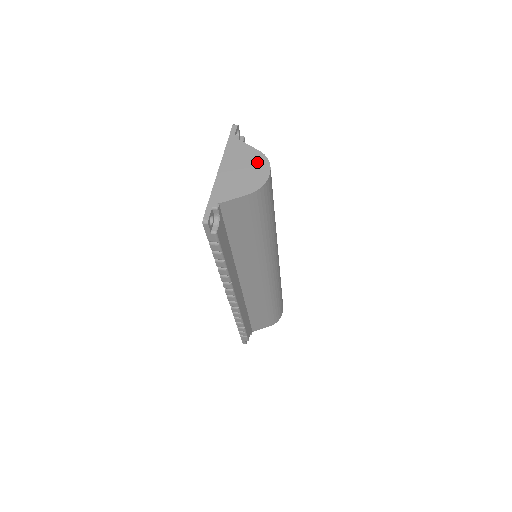
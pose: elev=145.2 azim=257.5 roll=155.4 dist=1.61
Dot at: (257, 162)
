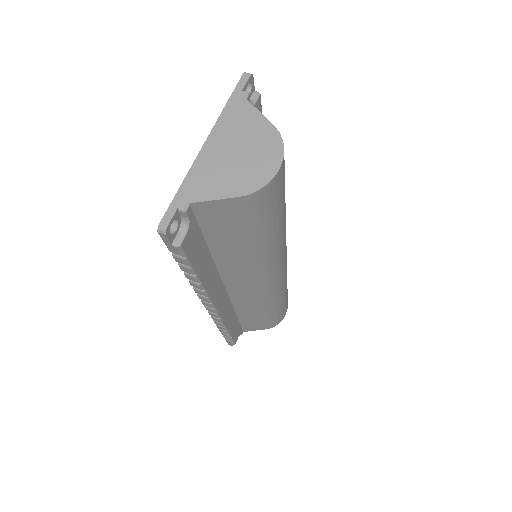
Dot at: (265, 143)
